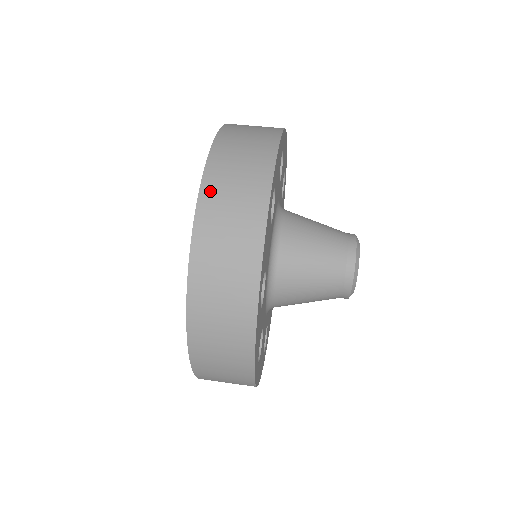
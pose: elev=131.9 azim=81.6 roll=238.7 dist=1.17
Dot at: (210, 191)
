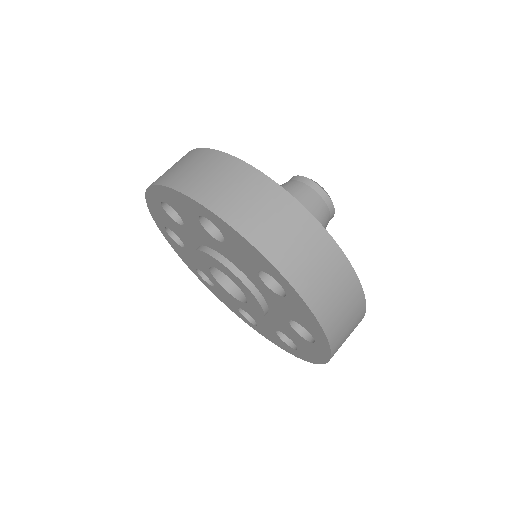
Dot at: (222, 207)
